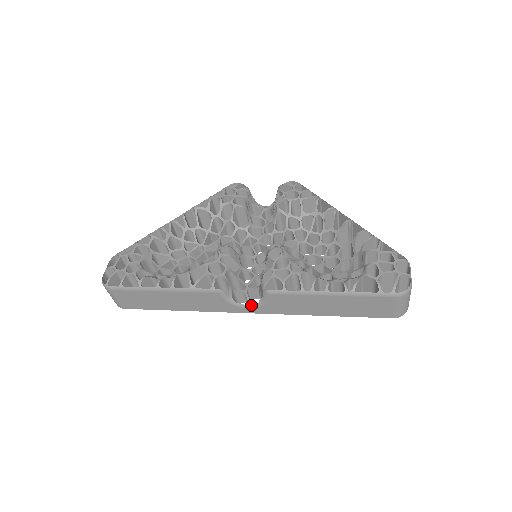
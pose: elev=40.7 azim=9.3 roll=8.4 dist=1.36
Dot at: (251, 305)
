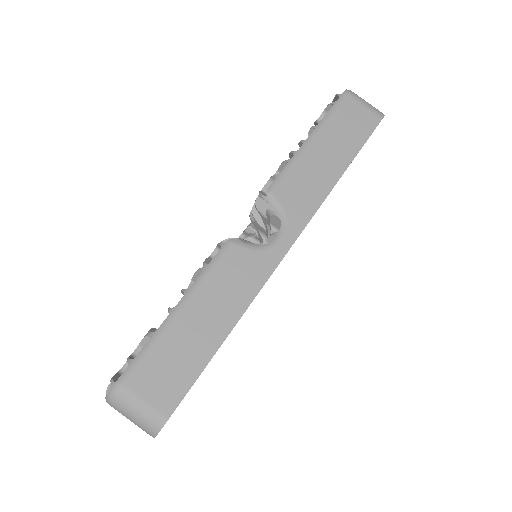
Dot at: (279, 232)
